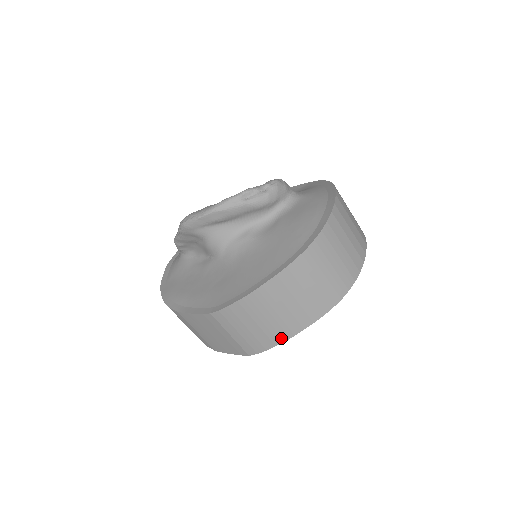
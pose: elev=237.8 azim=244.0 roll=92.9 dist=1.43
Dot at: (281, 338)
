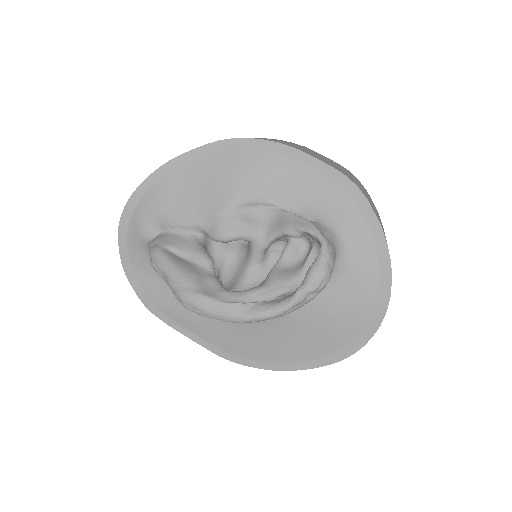
Dot at: occluded
